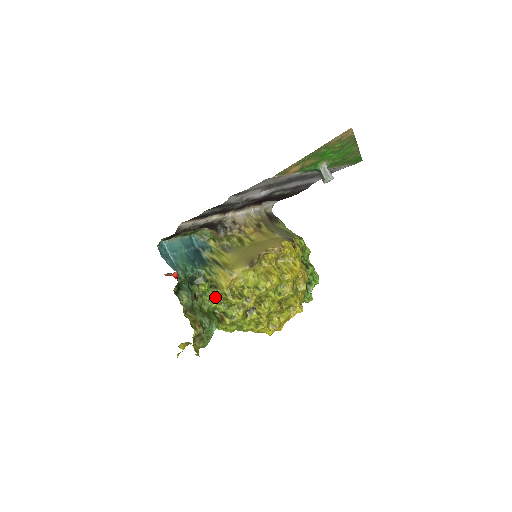
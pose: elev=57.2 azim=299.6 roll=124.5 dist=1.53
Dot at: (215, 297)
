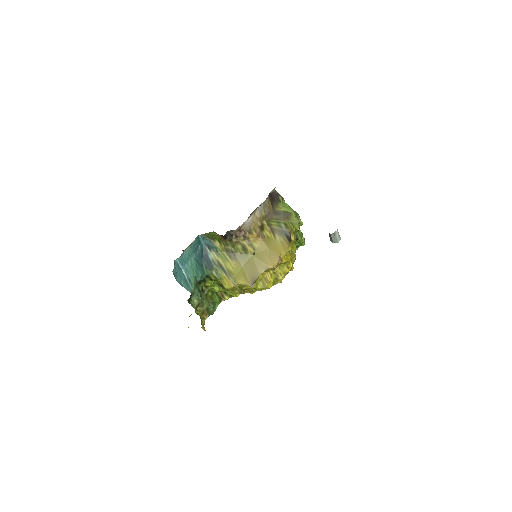
Dot at: (218, 286)
